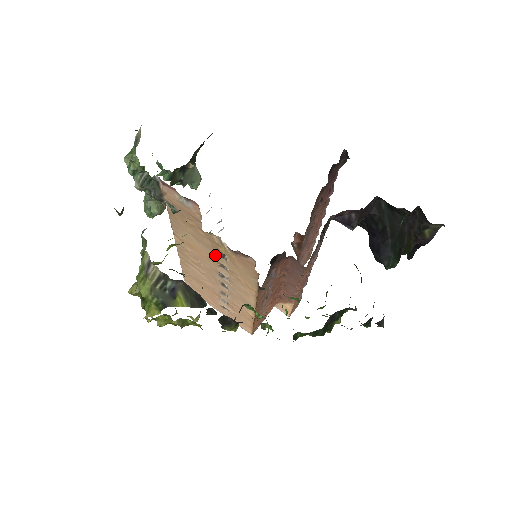
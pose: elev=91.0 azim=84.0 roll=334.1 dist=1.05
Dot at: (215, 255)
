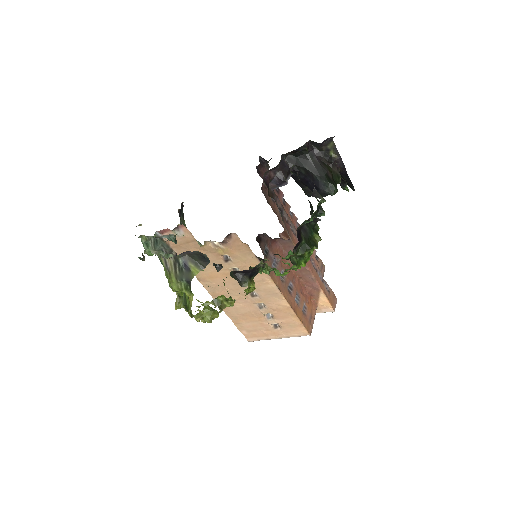
Dot at: (224, 265)
